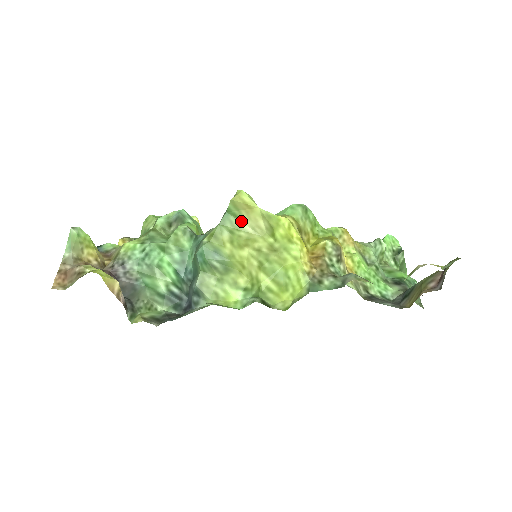
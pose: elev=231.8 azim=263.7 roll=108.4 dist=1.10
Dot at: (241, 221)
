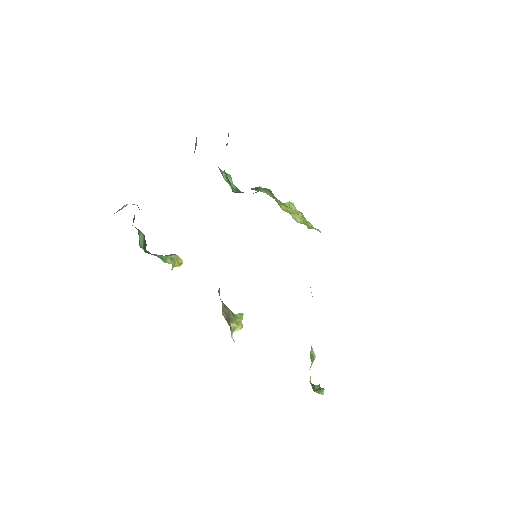
Dot at: occluded
